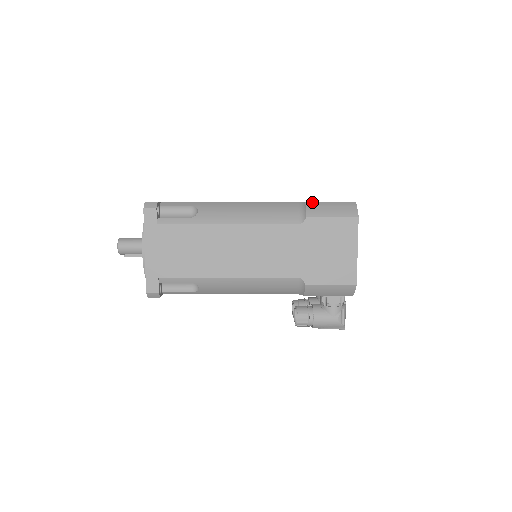
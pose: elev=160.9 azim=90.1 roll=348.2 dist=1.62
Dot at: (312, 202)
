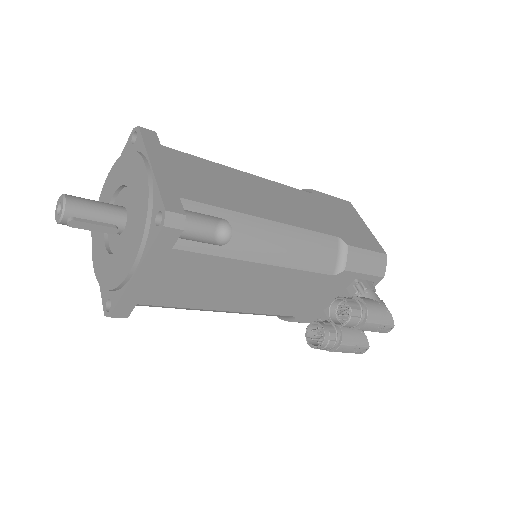
Dot at: occluded
